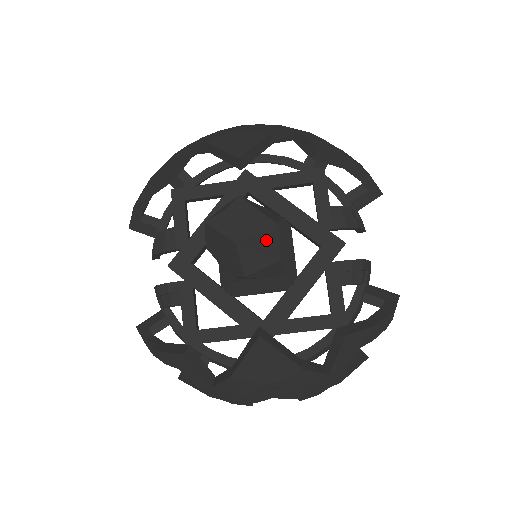
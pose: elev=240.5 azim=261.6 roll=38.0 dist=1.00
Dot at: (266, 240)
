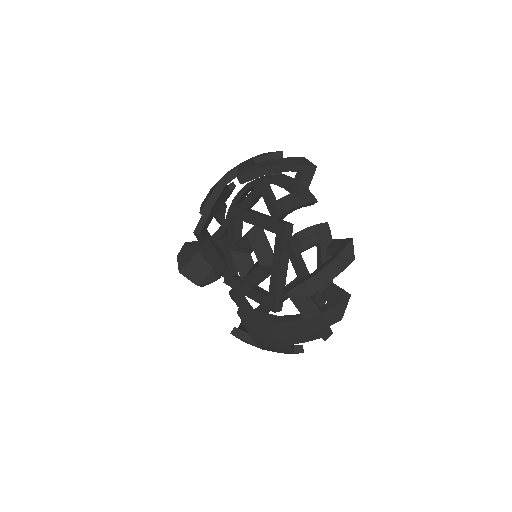
Dot at: (196, 262)
